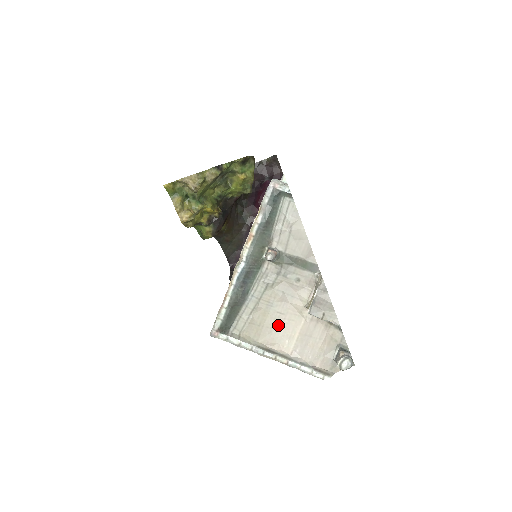
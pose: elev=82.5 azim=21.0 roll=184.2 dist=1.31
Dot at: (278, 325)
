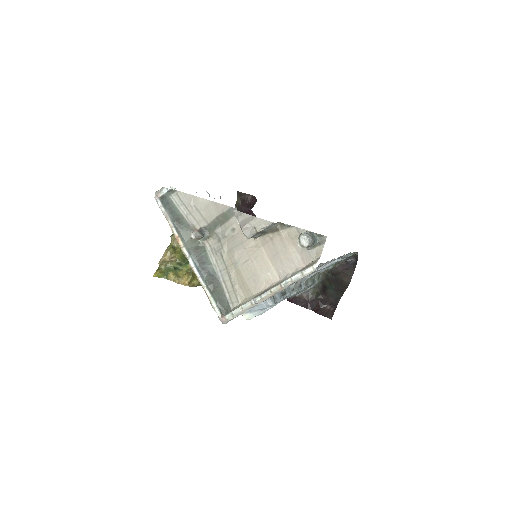
Dot at: (253, 270)
